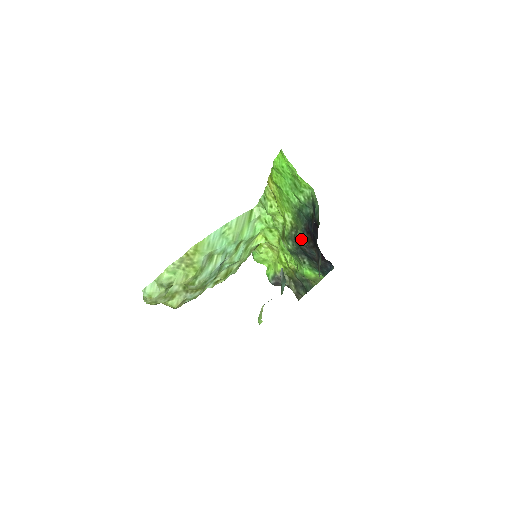
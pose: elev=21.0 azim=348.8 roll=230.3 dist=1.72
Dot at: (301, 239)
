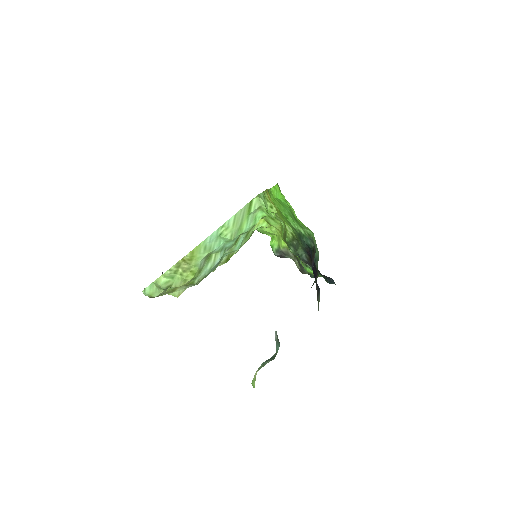
Dot at: (302, 255)
